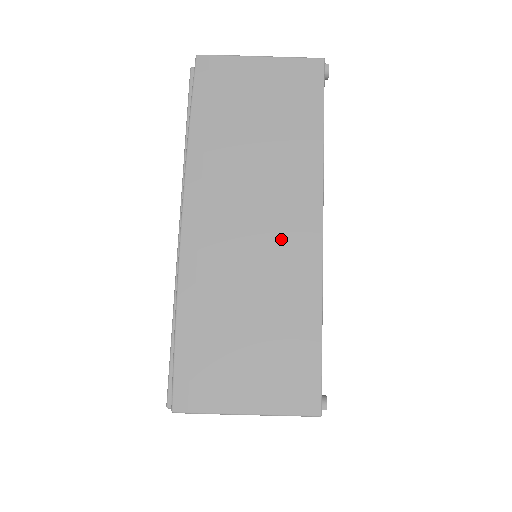
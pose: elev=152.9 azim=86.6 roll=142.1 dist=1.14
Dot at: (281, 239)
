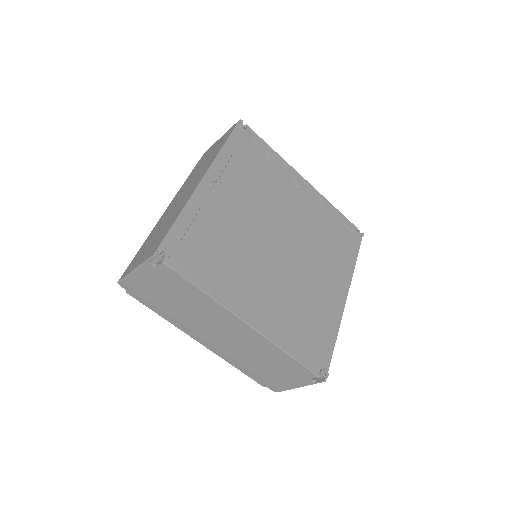
Dot at: (187, 194)
